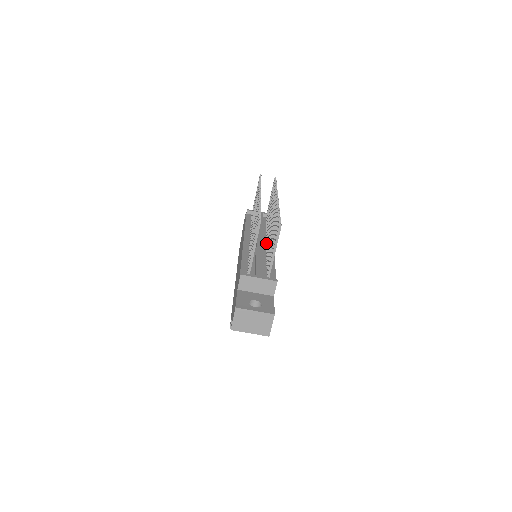
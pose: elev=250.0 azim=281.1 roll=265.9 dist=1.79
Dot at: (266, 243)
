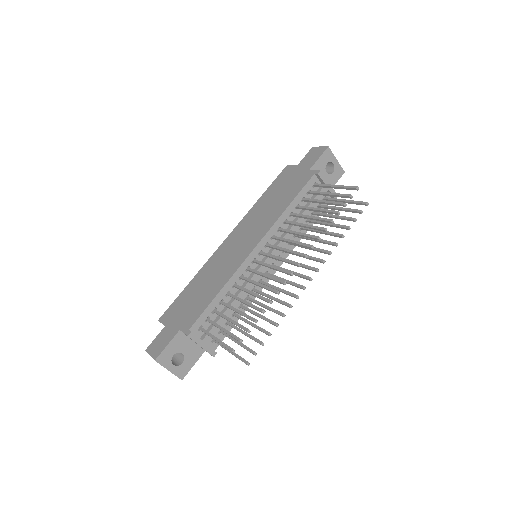
Dot at: occluded
